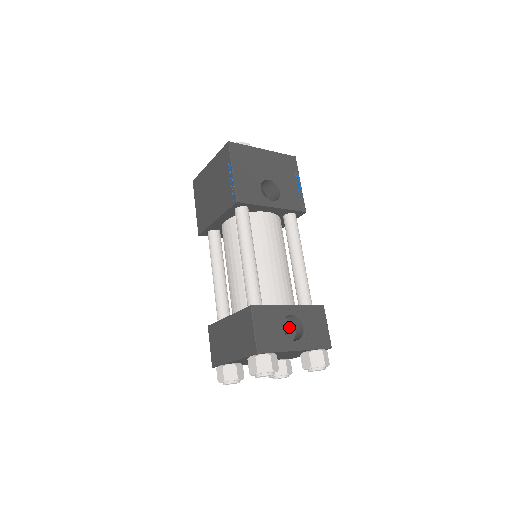
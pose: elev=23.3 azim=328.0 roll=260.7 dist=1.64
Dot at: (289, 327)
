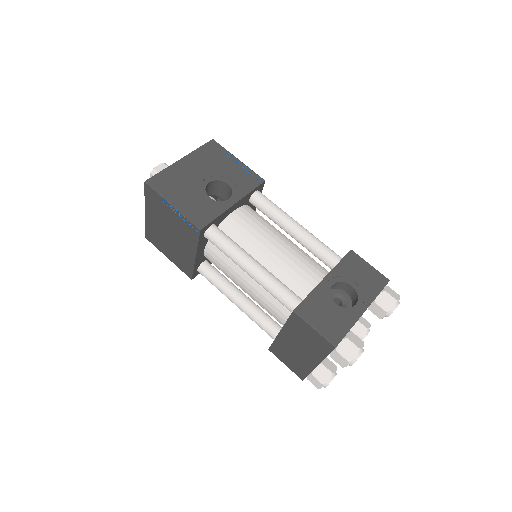
Dot at: (339, 295)
